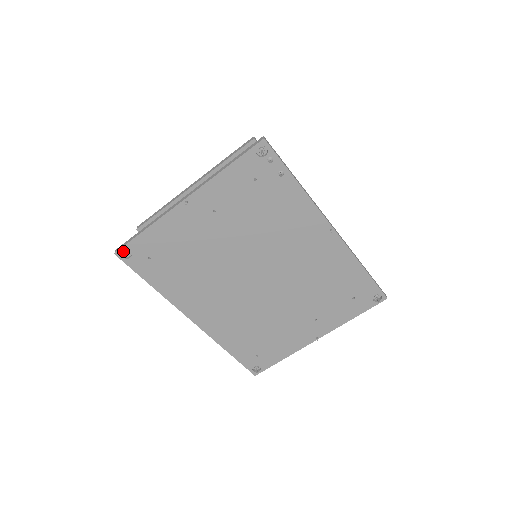
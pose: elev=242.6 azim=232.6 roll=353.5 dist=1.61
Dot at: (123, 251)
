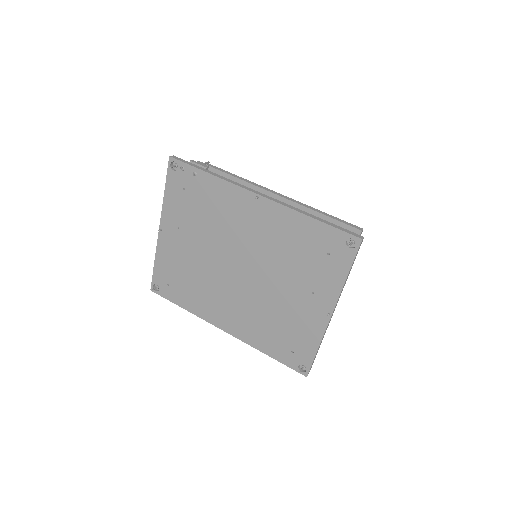
Dot at: (156, 286)
